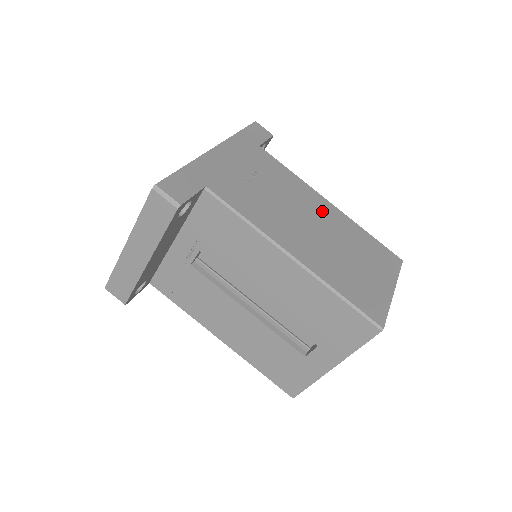
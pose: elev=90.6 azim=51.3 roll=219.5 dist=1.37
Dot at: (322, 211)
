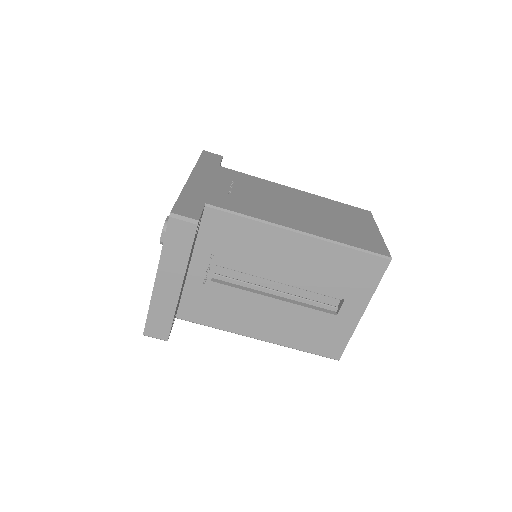
Dot at: (295, 196)
